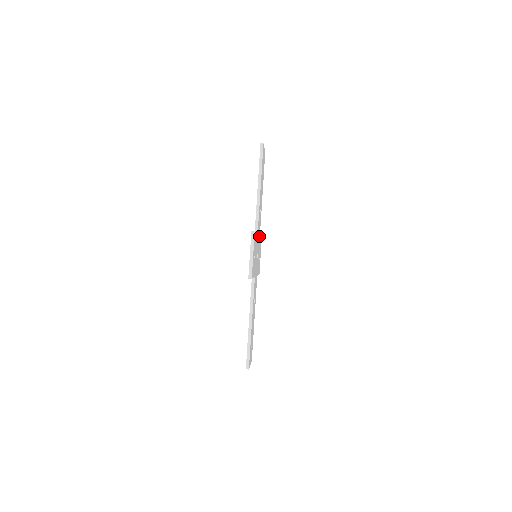
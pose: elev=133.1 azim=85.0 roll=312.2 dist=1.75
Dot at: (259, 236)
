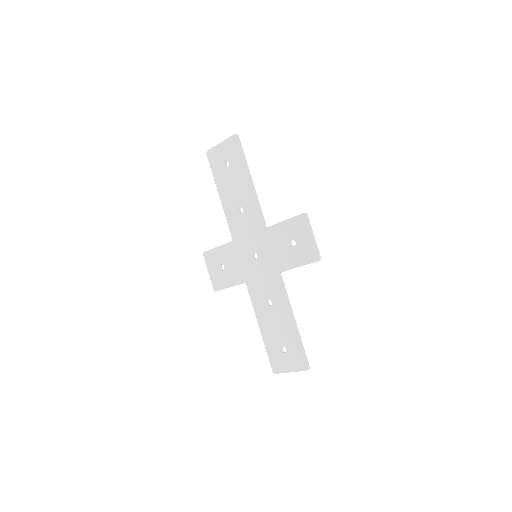
Dot at: (239, 238)
